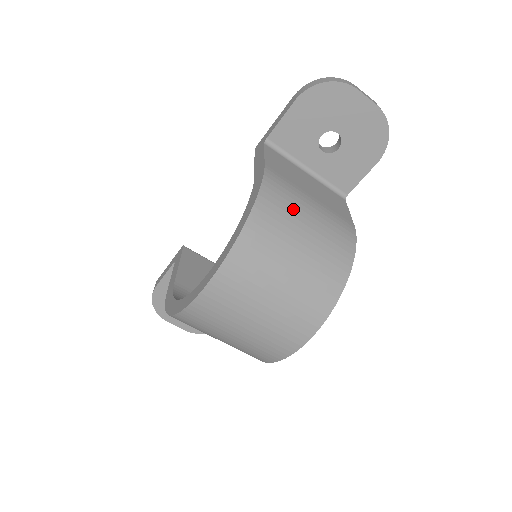
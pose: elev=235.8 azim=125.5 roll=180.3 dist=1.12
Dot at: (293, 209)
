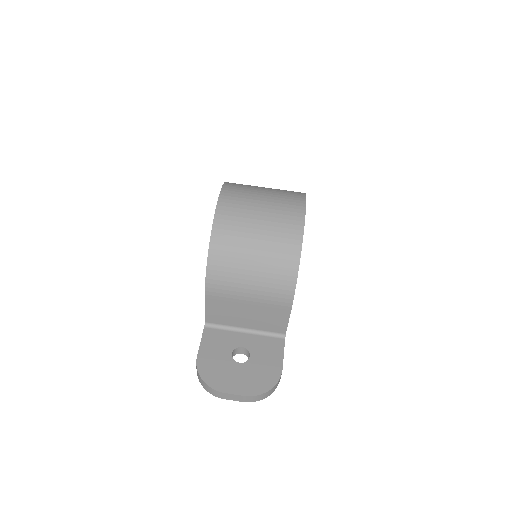
Dot at: occluded
